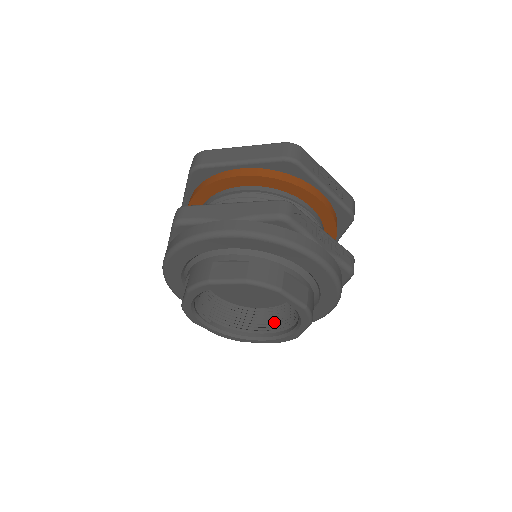
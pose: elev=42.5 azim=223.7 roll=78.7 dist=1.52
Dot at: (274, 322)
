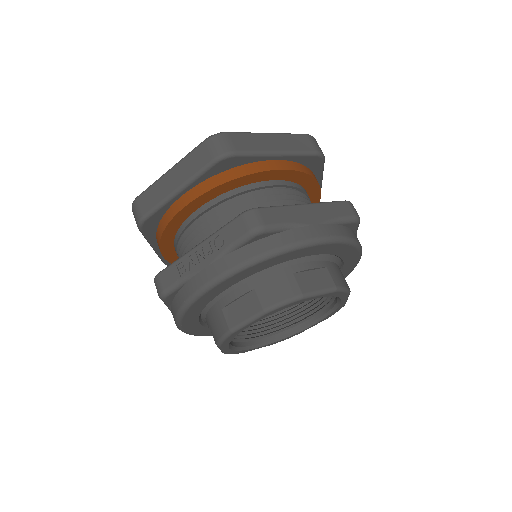
Dot at: (270, 323)
